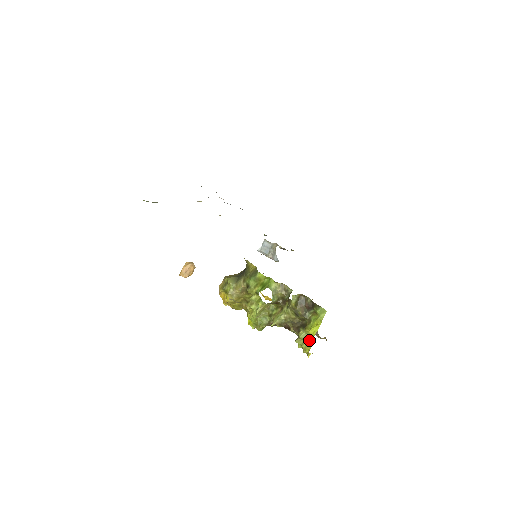
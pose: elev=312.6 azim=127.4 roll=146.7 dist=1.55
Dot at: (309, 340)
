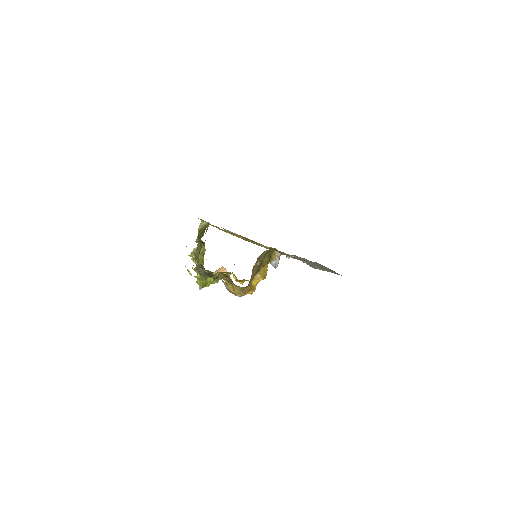
Dot at: occluded
